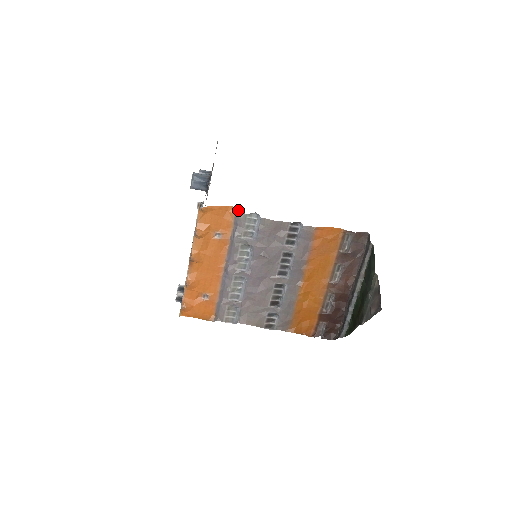
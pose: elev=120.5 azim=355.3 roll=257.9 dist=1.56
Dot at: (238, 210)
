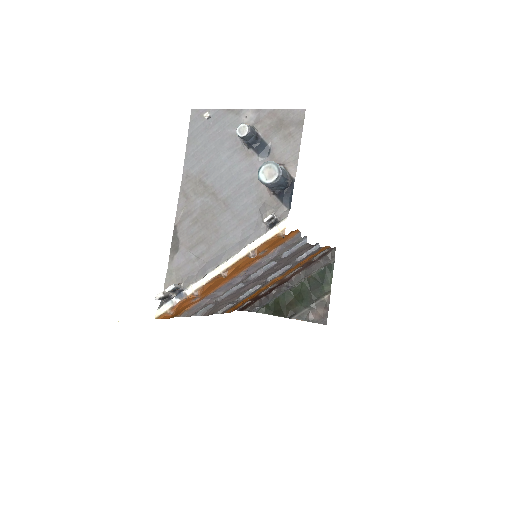
Dot at: (299, 234)
